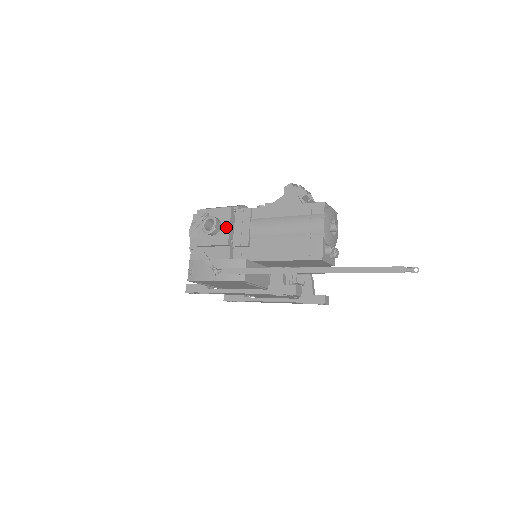
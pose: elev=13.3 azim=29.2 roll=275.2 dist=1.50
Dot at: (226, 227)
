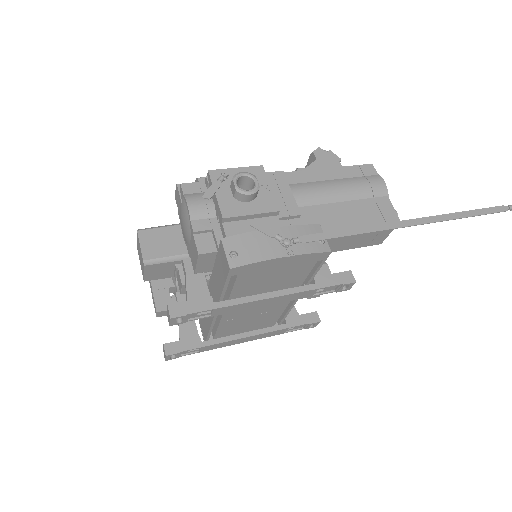
Dot at: (266, 190)
